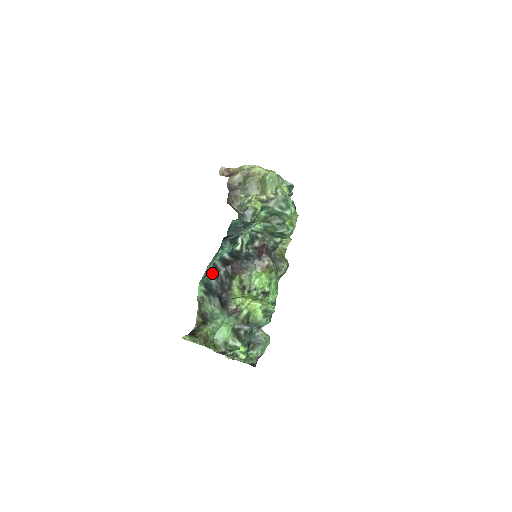
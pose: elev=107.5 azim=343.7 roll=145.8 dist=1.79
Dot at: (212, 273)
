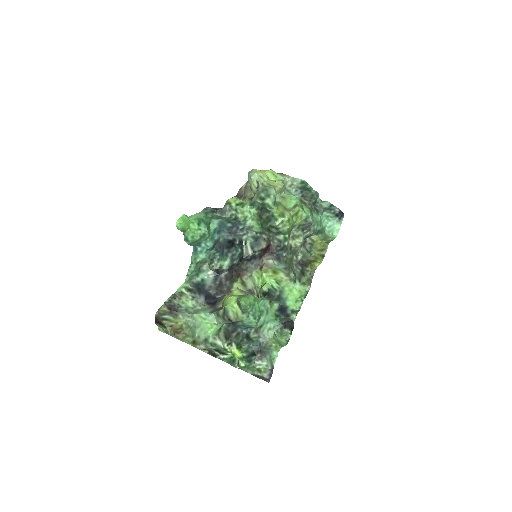
Dot at: (210, 275)
